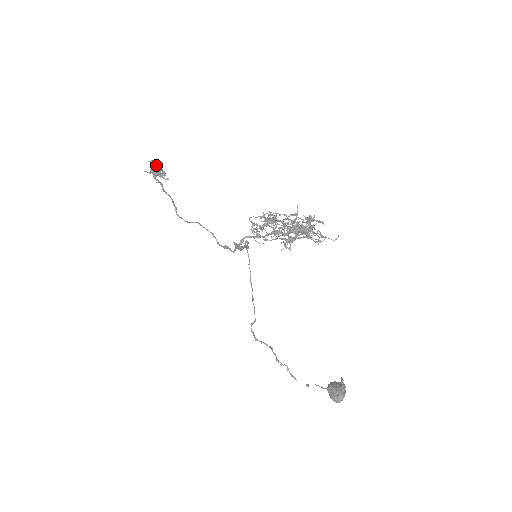
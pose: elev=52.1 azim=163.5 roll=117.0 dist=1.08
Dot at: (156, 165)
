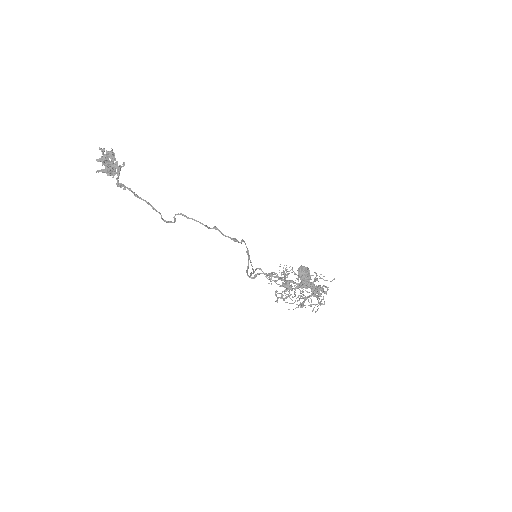
Dot at: (109, 165)
